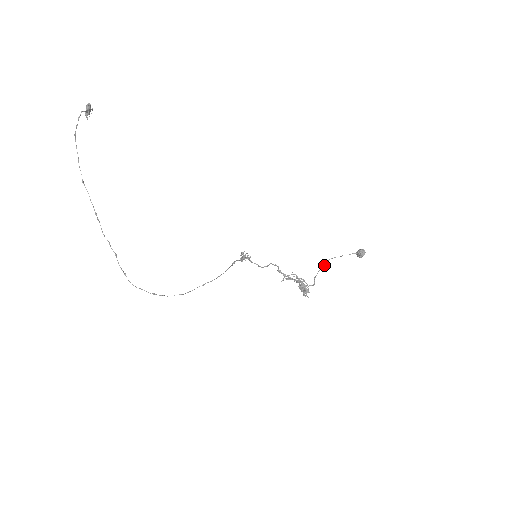
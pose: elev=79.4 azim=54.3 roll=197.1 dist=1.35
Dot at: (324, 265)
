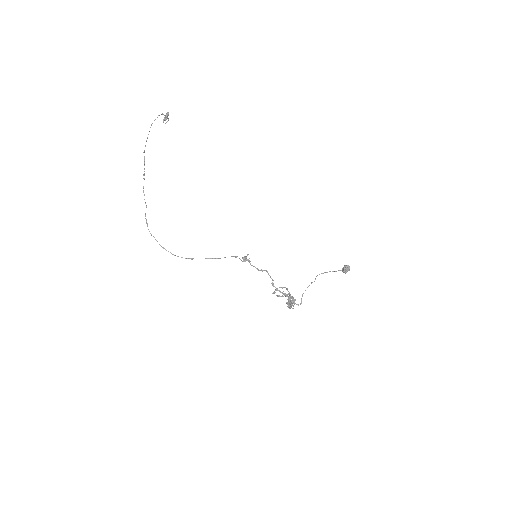
Dot at: occluded
